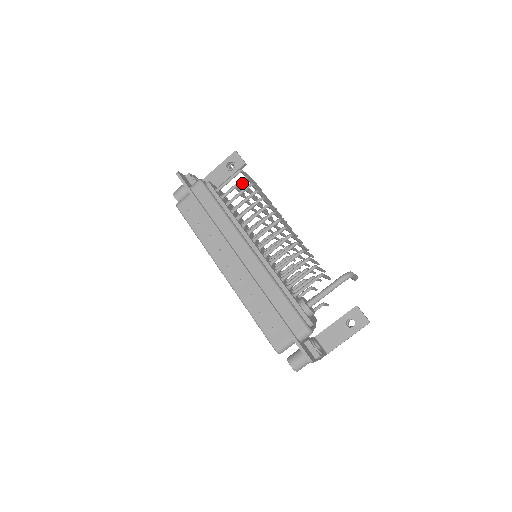
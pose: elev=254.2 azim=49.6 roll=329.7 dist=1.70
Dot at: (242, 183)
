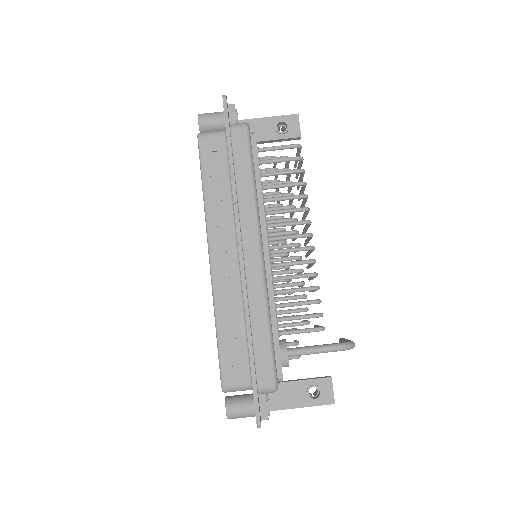
Dot at: occluded
